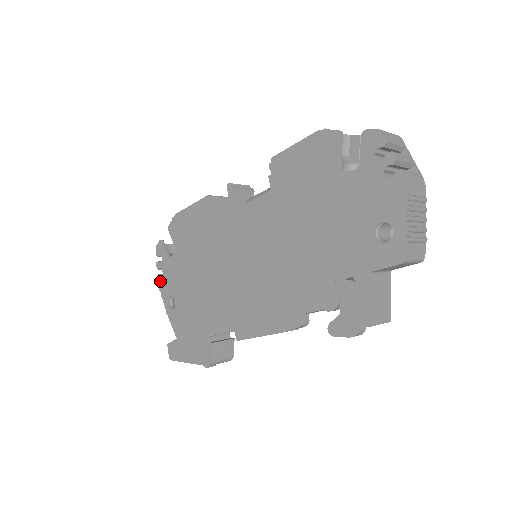
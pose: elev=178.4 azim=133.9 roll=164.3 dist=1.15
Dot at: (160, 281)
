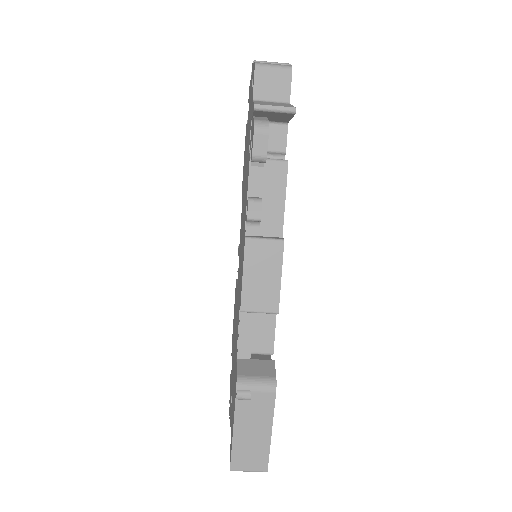
Dot at: (229, 408)
